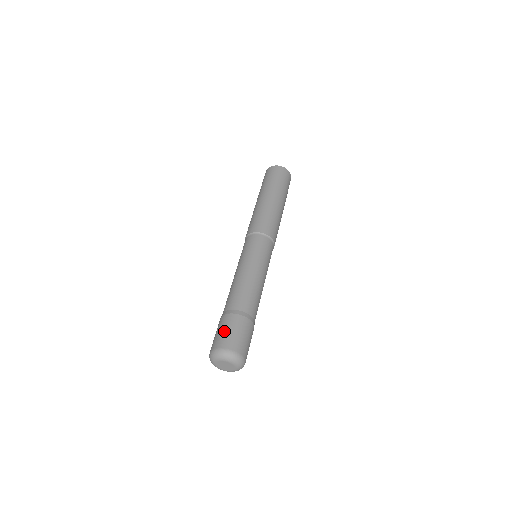
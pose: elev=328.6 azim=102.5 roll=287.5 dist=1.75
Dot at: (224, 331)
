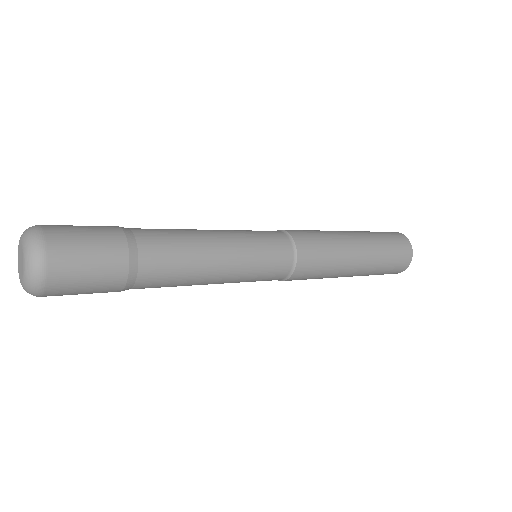
Dot at: (82, 228)
